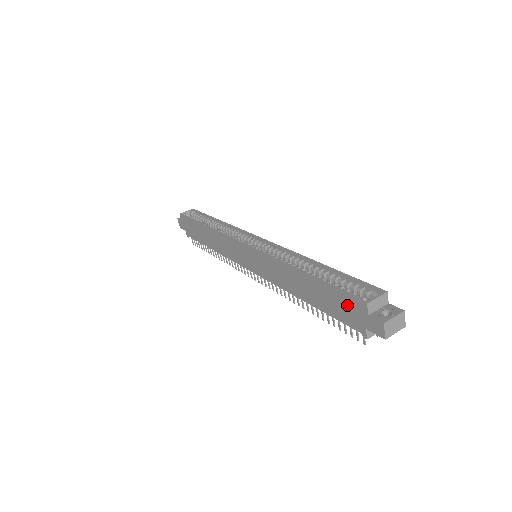
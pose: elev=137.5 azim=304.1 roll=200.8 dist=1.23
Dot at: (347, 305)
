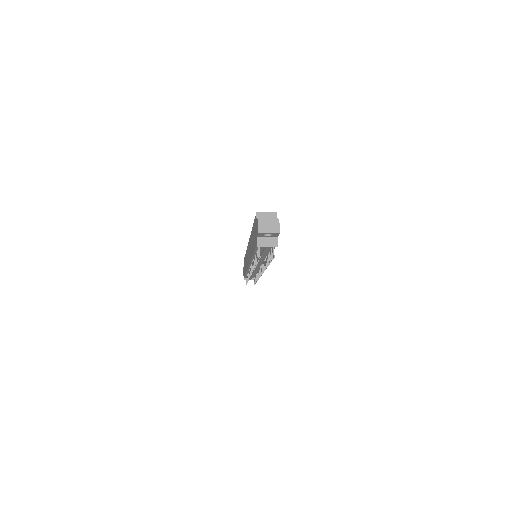
Dot at: (255, 227)
